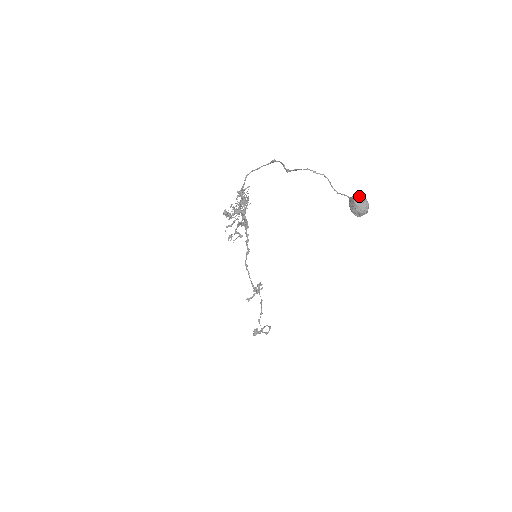
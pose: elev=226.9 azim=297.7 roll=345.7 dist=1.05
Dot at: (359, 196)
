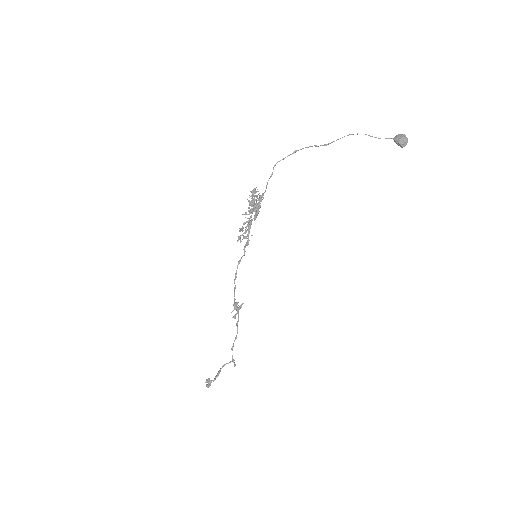
Dot at: (402, 134)
